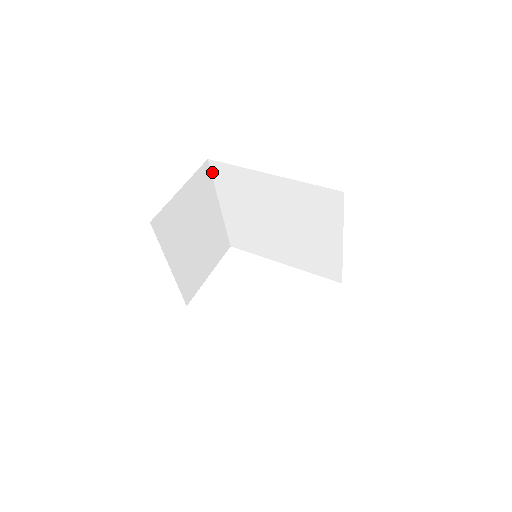
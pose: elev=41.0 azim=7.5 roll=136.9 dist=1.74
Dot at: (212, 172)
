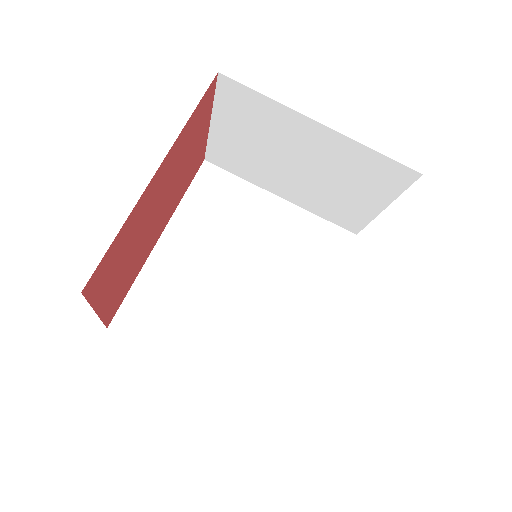
Dot at: (131, 338)
